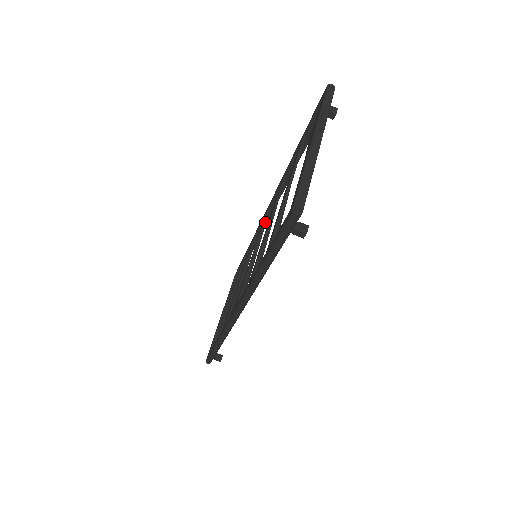
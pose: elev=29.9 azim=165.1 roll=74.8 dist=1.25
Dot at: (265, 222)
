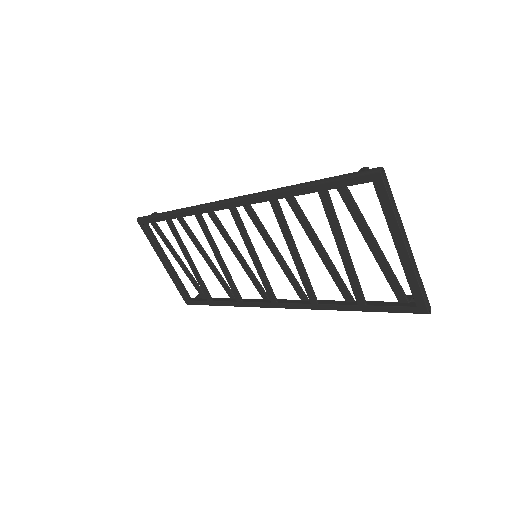
Dot at: (243, 224)
